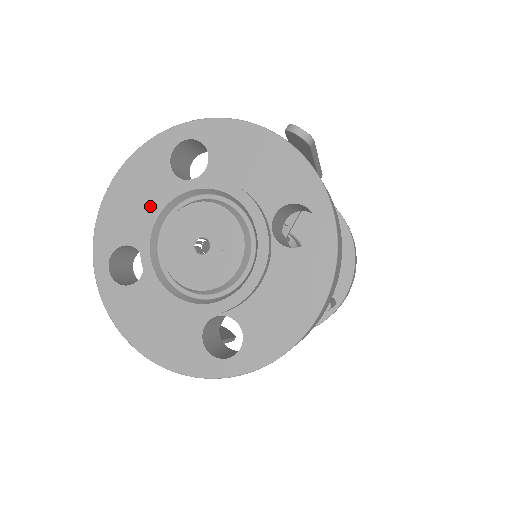
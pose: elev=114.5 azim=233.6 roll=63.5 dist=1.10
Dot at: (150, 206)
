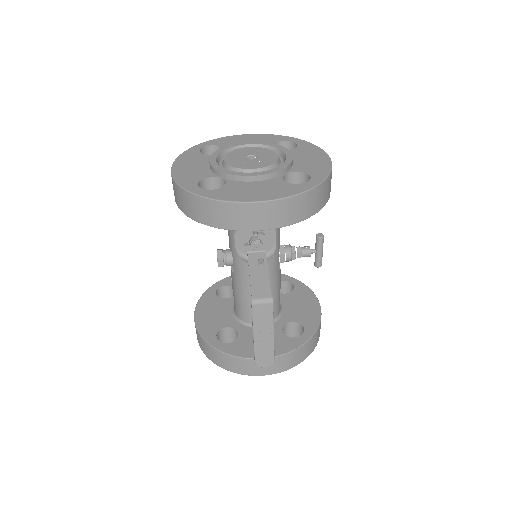
Dot at: (205, 165)
